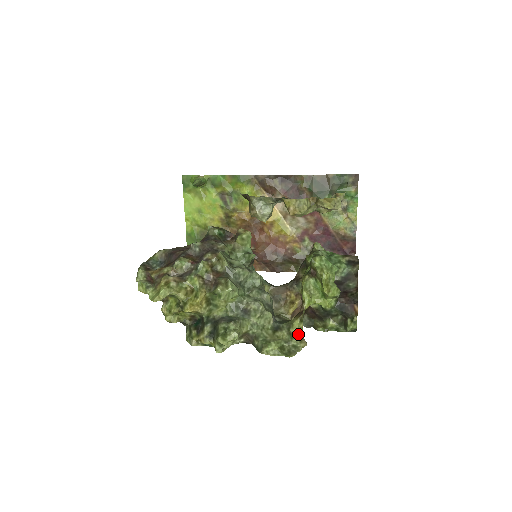
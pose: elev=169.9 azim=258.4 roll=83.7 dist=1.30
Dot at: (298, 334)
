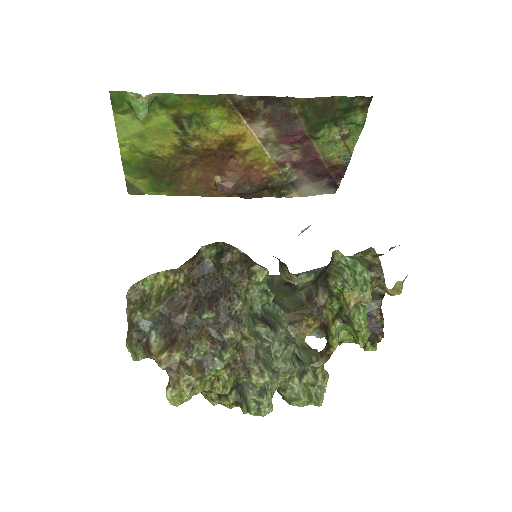
Dot at: (322, 372)
